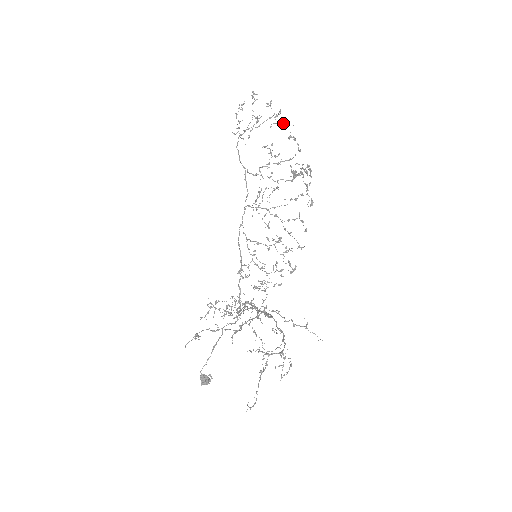
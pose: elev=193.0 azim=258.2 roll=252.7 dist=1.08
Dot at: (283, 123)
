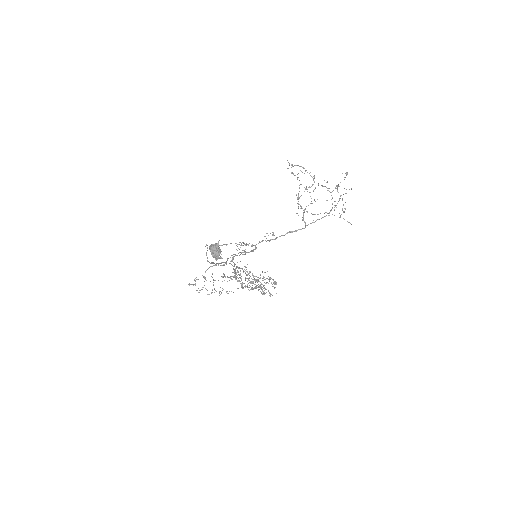
Dot at: occluded
